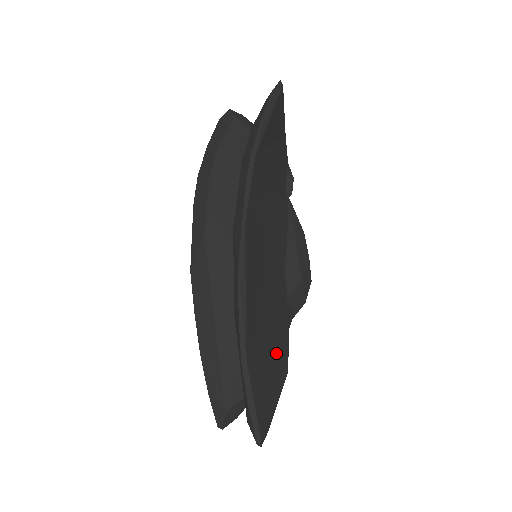
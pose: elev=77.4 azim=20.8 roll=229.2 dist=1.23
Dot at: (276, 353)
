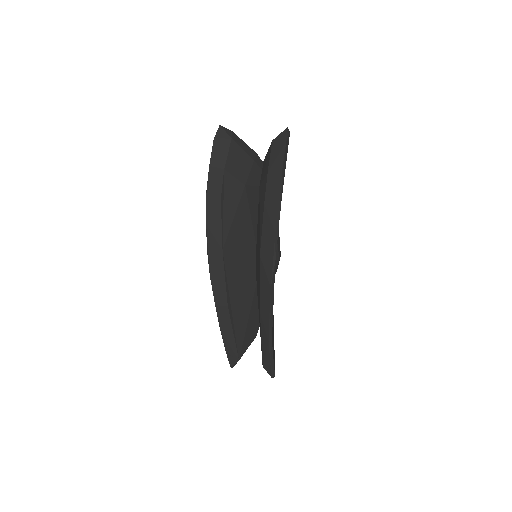
Dot at: occluded
